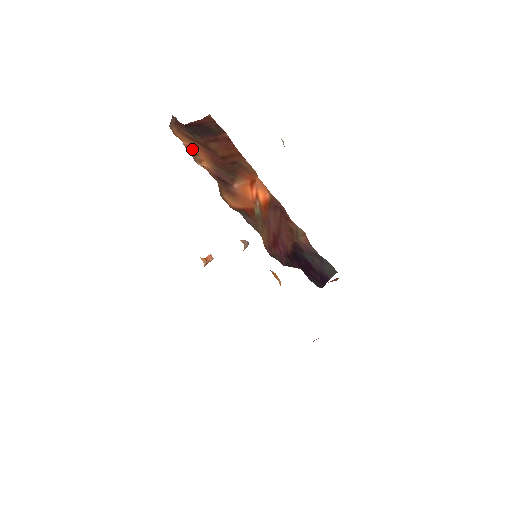
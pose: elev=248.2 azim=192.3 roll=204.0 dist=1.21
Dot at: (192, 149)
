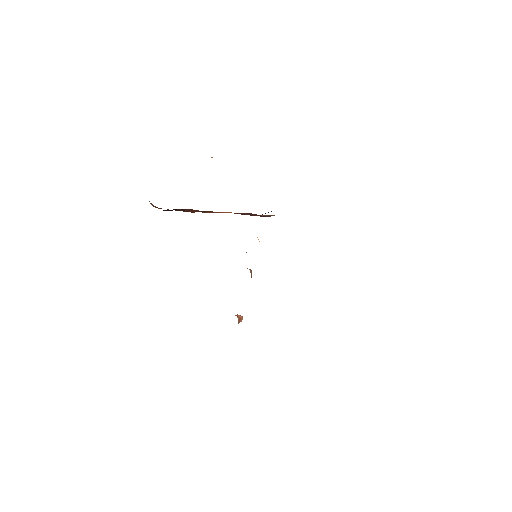
Dot at: occluded
